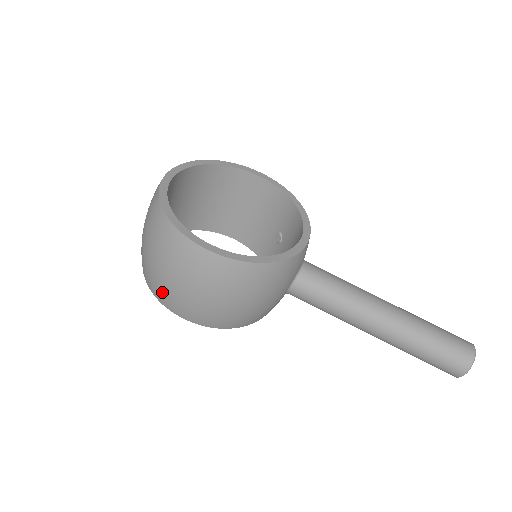
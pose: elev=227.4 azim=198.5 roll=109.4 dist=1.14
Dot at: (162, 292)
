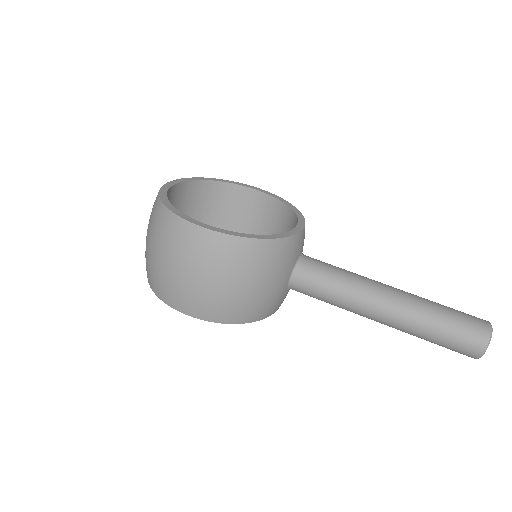
Dot at: (164, 287)
